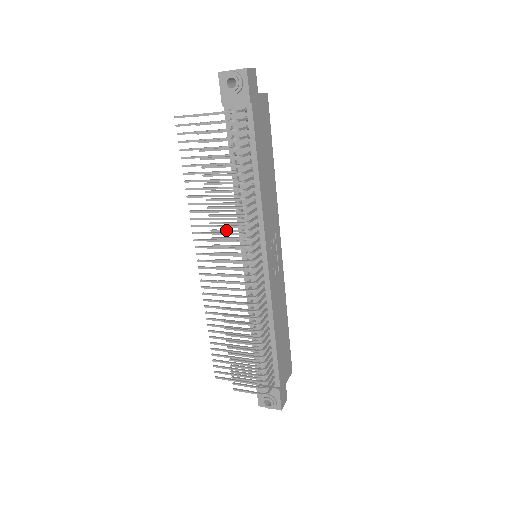
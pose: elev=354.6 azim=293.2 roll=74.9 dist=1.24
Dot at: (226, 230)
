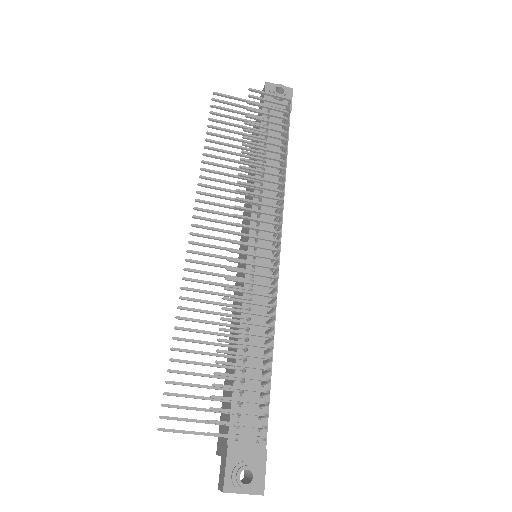
Dot at: (257, 193)
